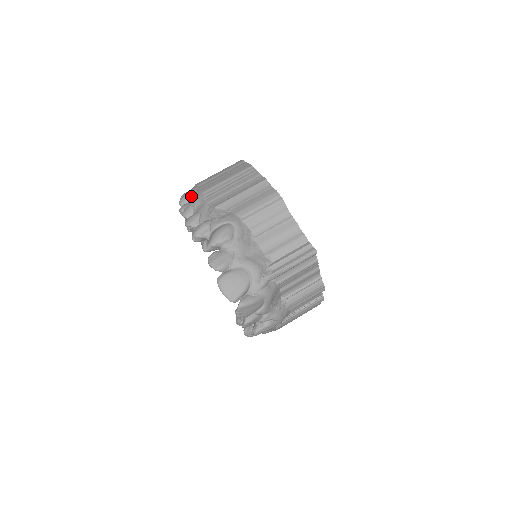
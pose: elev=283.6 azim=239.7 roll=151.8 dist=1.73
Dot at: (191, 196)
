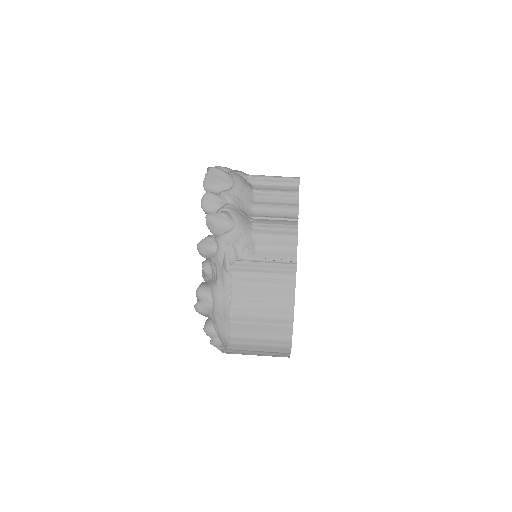
Dot at: occluded
